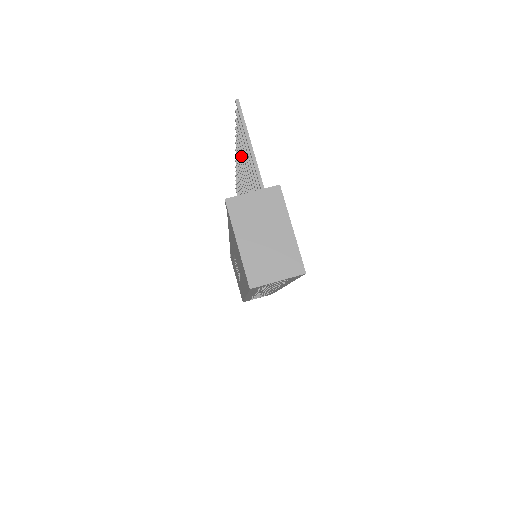
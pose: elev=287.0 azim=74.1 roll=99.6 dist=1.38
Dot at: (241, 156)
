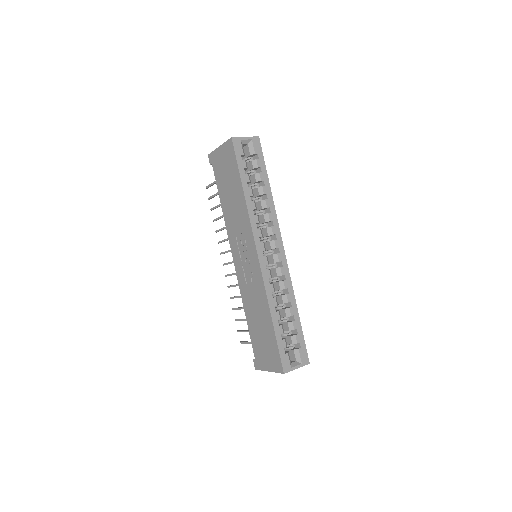
Dot at: (221, 228)
